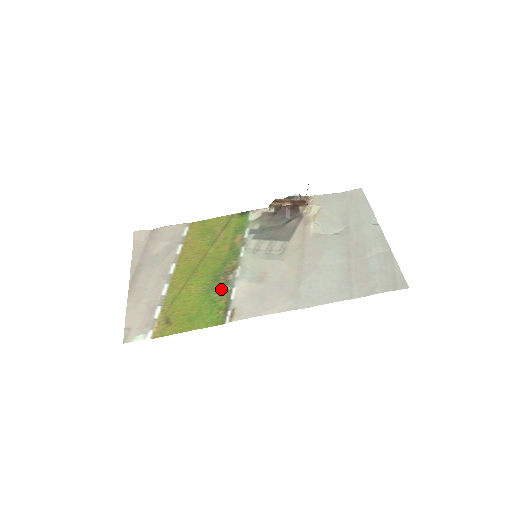
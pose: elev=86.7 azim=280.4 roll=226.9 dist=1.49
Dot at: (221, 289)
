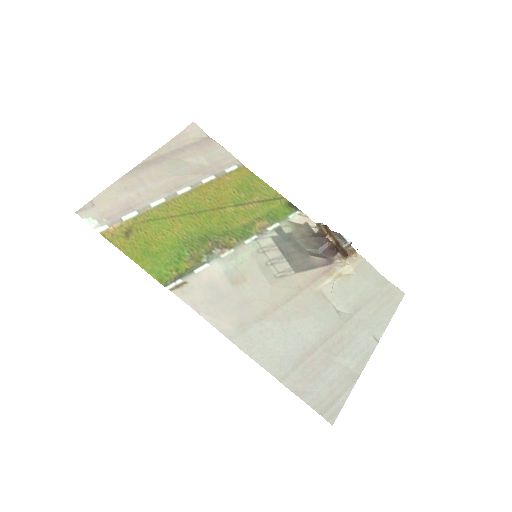
Dot at: (197, 253)
